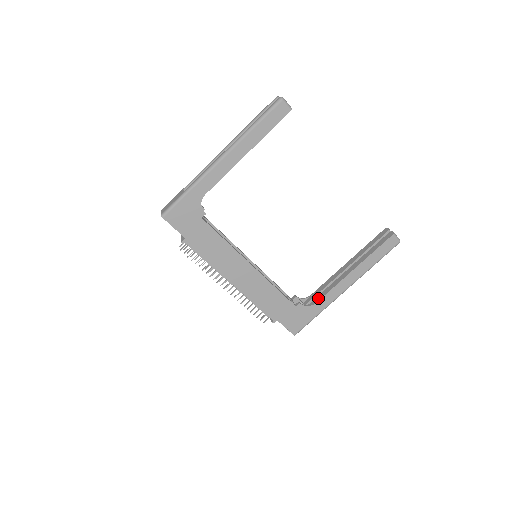
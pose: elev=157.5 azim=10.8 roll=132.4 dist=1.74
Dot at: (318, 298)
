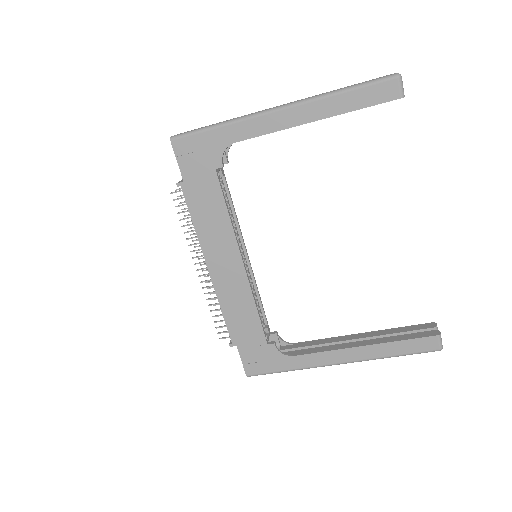
Dot at: (300, 352)
